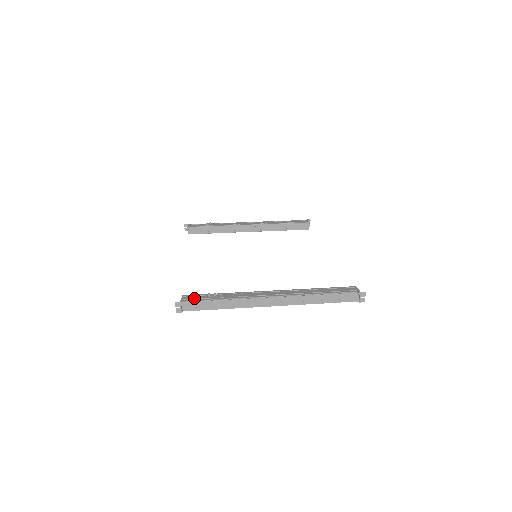
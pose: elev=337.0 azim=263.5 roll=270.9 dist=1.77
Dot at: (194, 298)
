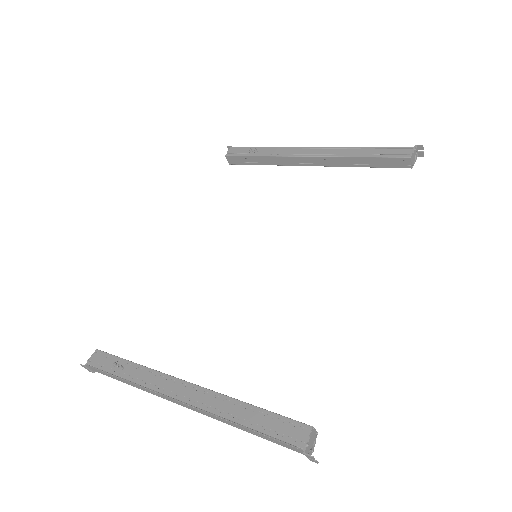
Dot at: (100, 363)
